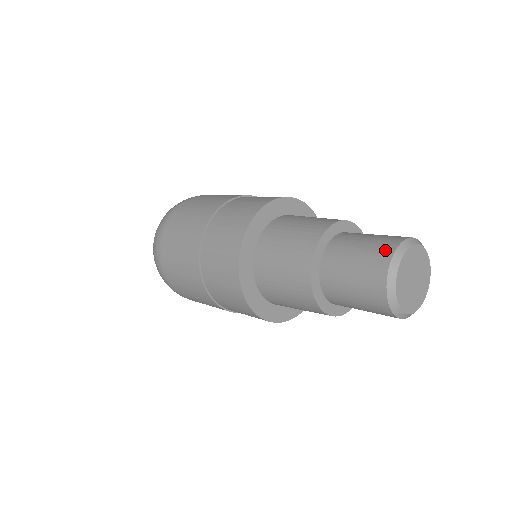
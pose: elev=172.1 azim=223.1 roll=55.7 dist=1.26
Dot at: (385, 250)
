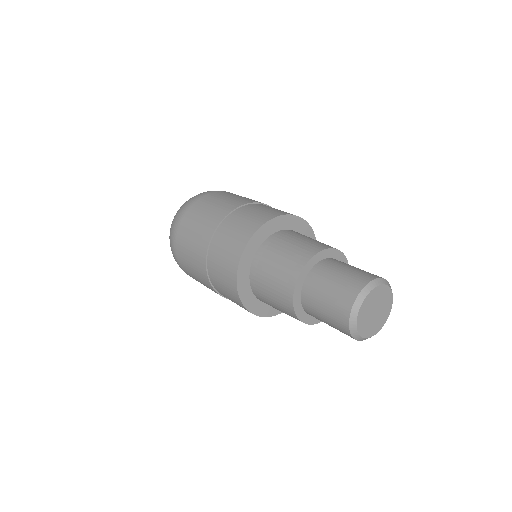
Dot at: (364, 278)
